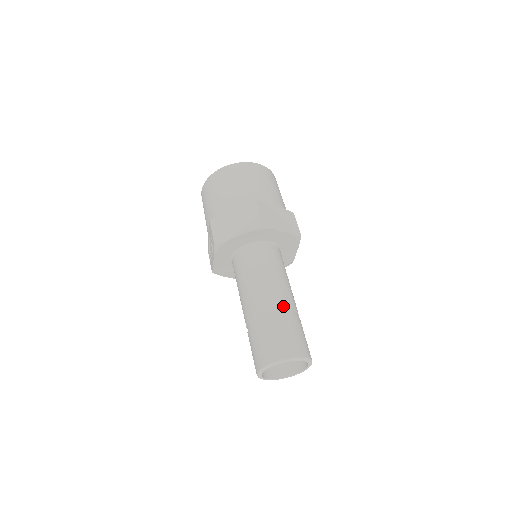
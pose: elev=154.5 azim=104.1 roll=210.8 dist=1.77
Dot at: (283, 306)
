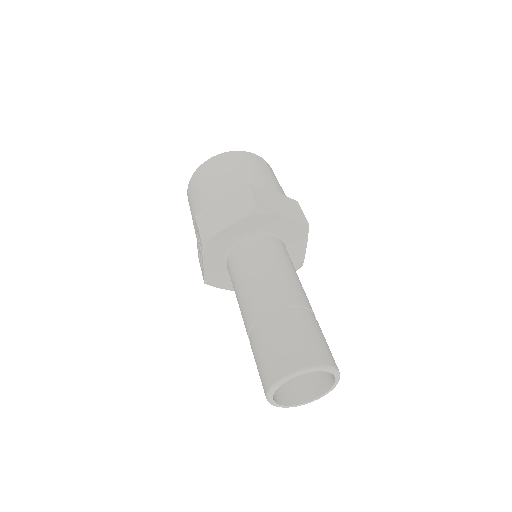
Dot at: (293, 304)
